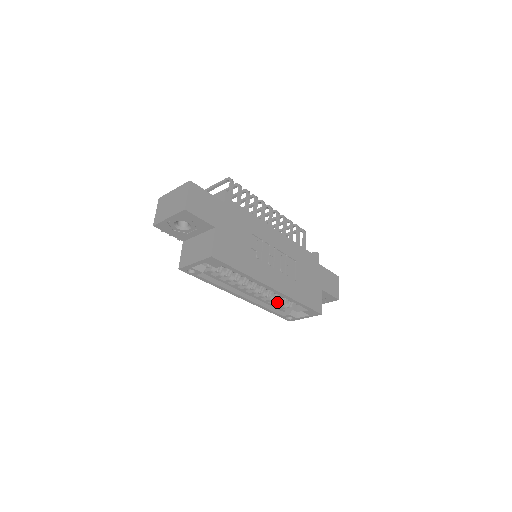
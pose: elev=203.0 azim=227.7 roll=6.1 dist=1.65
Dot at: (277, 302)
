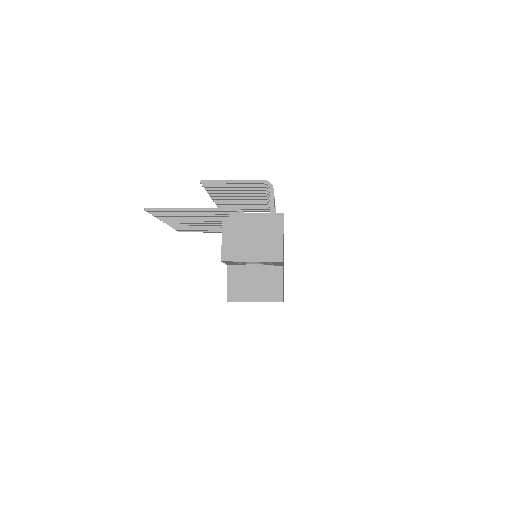
Dot at: occluded
